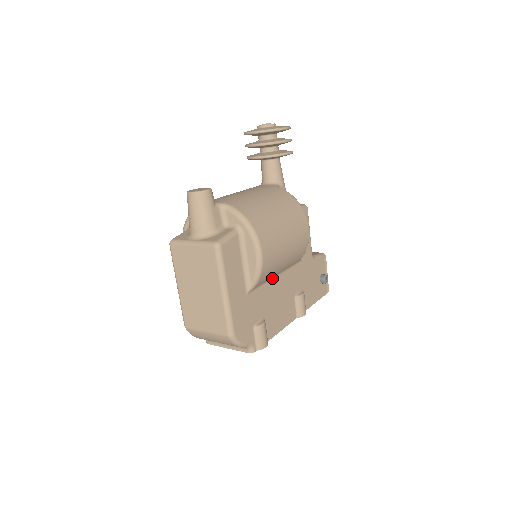
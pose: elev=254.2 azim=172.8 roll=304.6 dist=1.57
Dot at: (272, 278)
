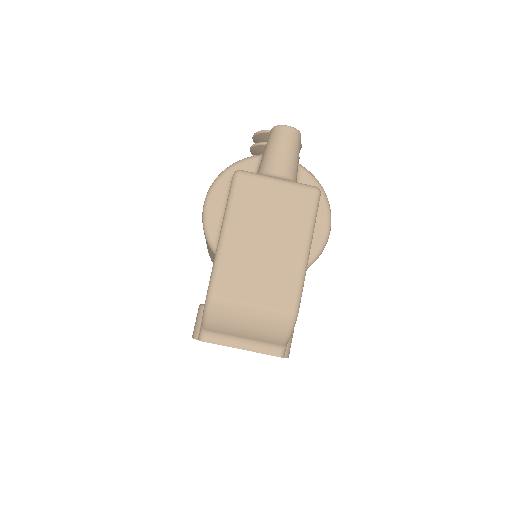
Dot at: occluded
